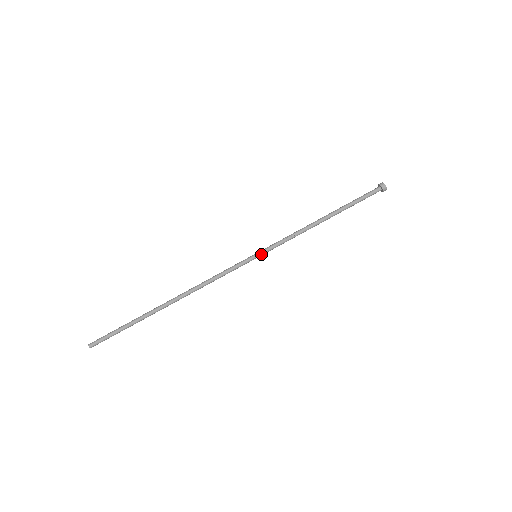
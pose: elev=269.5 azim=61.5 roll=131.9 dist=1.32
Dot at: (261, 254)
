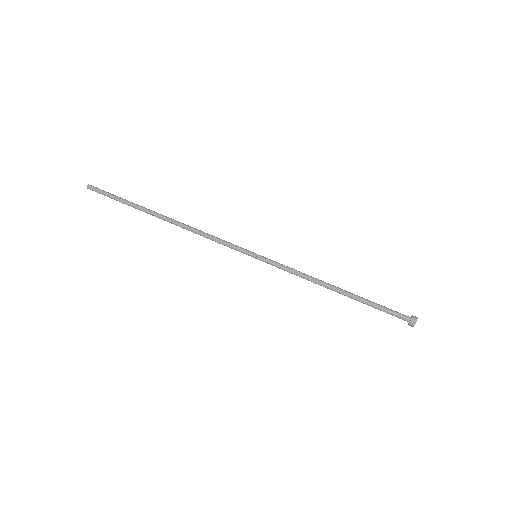
Dot at: (262, 257)
